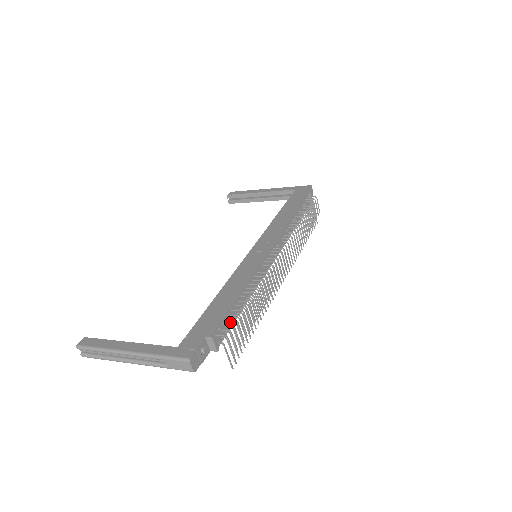
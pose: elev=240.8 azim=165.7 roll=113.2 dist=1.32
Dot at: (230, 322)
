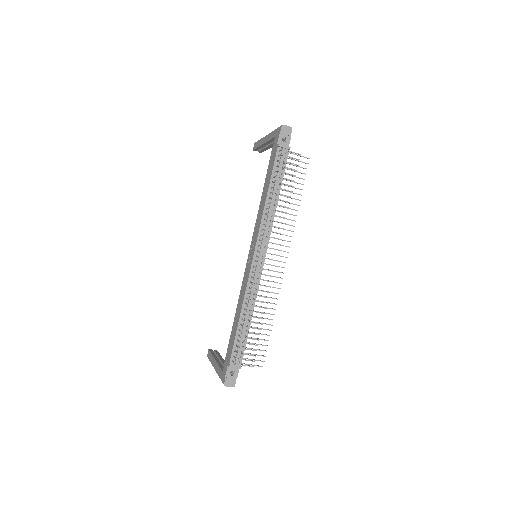
Dot at: (240, 345)
